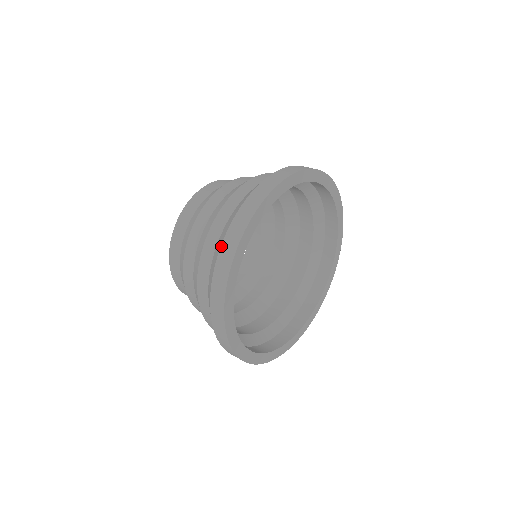
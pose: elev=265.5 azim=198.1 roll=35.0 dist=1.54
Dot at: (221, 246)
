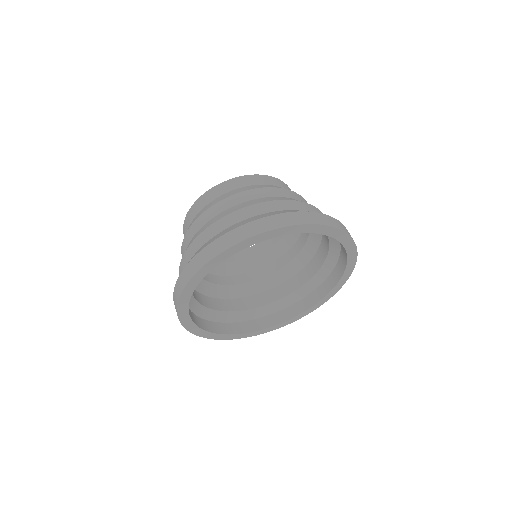
Dot at: (213, 241)
